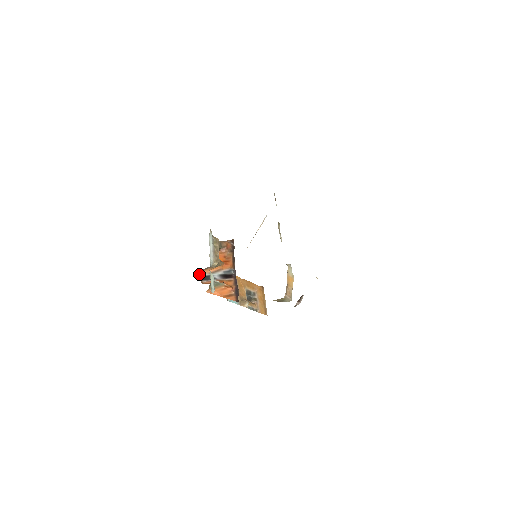
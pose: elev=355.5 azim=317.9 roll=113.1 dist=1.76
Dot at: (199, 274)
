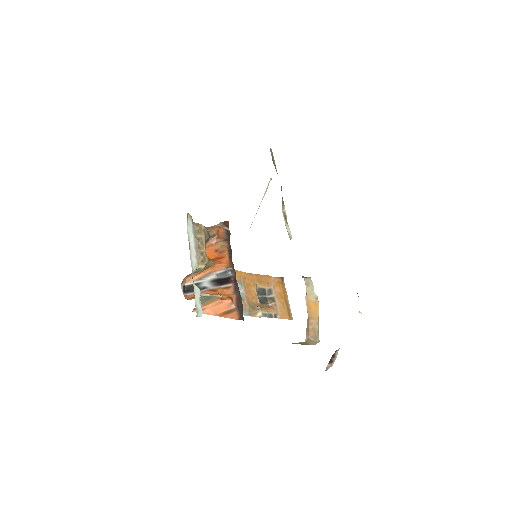
Dot at: occluded
